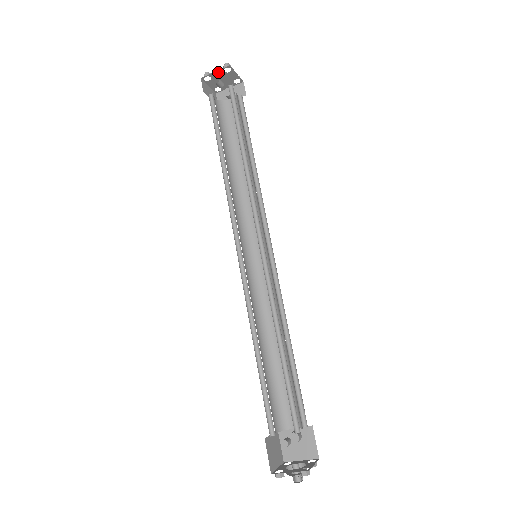
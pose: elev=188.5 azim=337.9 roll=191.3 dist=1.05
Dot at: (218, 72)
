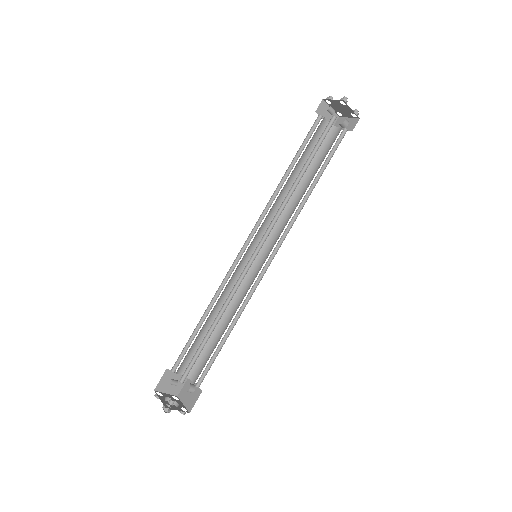
Dot at: (336, 101)
